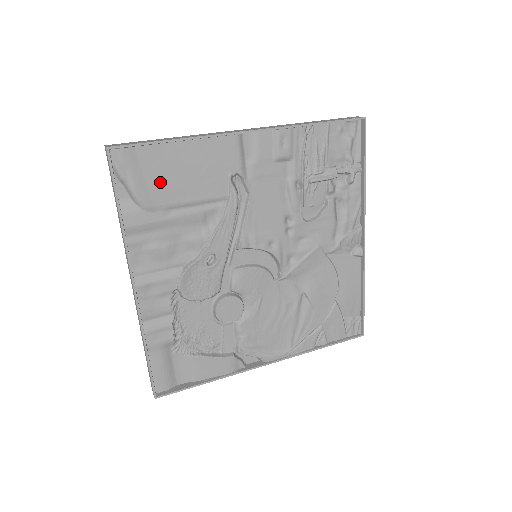
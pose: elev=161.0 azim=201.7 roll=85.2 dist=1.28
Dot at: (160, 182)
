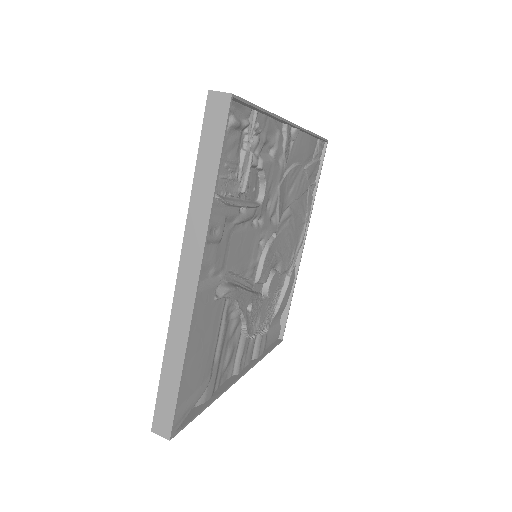
Dot at: (200, 375)
